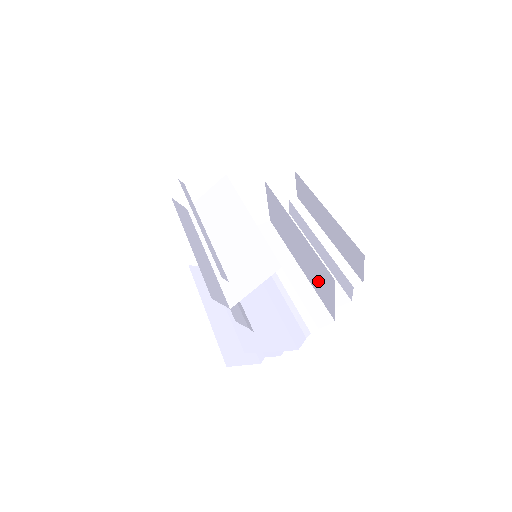
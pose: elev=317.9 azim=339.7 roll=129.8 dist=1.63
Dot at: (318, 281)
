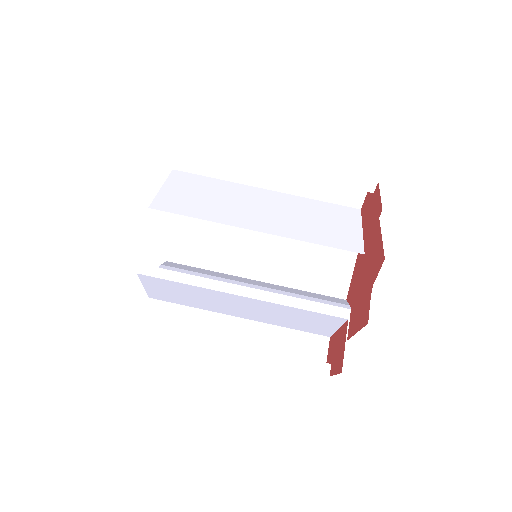
Dot at: (335, 220)
